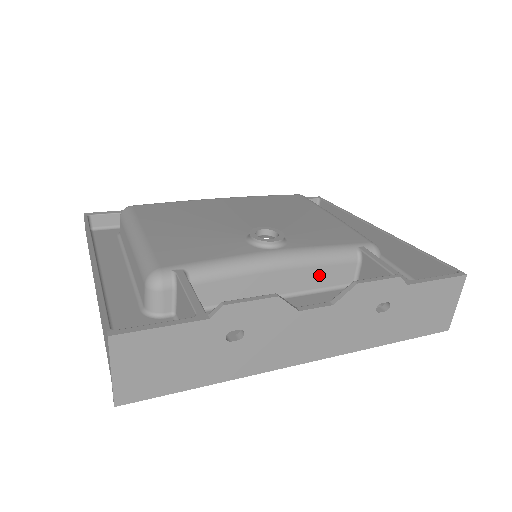
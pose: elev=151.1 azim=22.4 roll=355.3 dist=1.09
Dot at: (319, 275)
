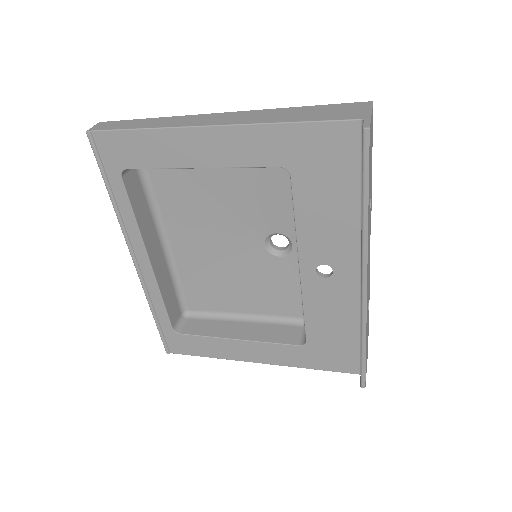
Dot at: occluded
